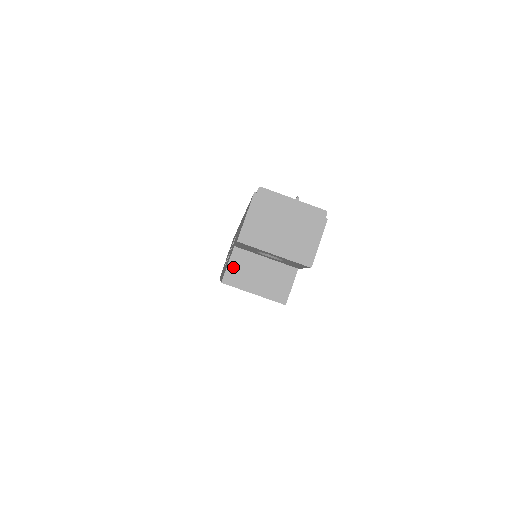
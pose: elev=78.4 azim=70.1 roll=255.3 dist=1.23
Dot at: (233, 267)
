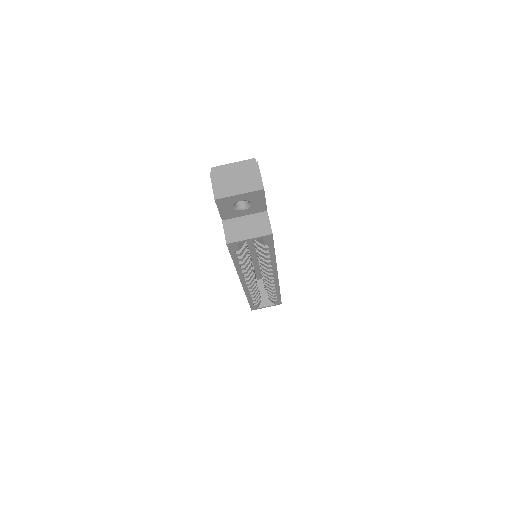
Dot at: (228, 232)
